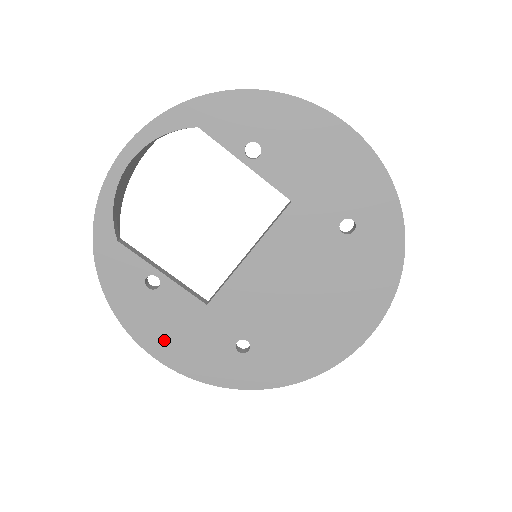
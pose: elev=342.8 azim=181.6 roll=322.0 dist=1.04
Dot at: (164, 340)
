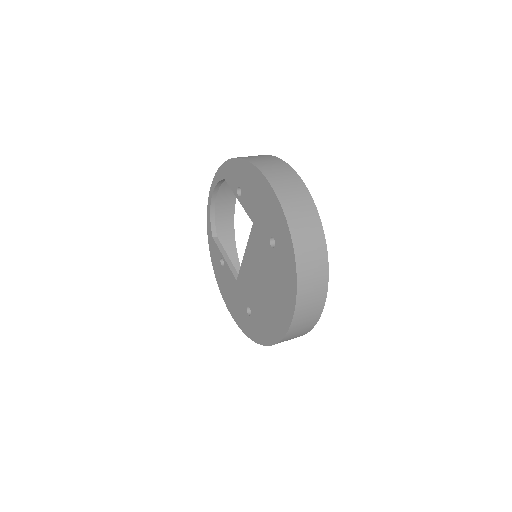
Dot at: (228, 297)
